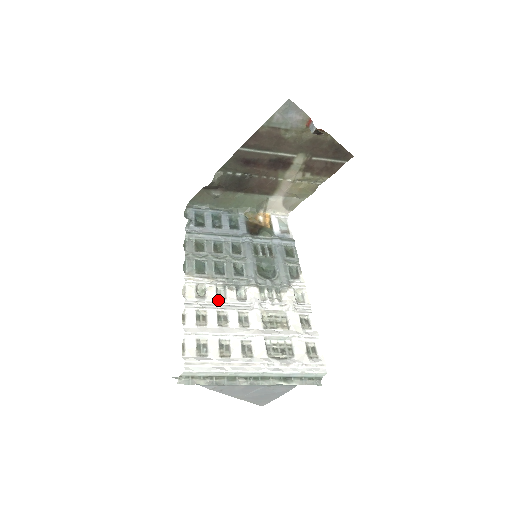
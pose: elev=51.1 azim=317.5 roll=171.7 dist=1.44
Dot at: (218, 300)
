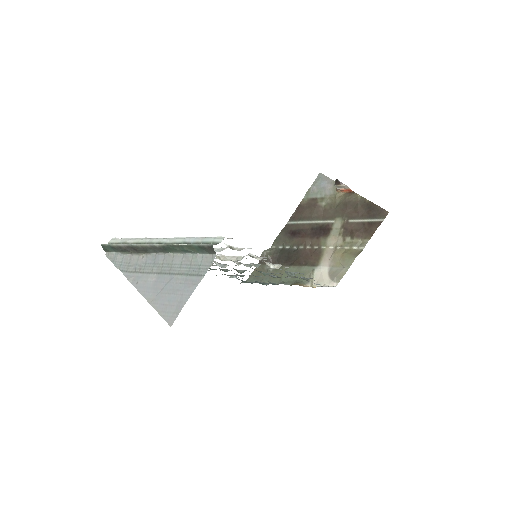
Dot at: occluded
